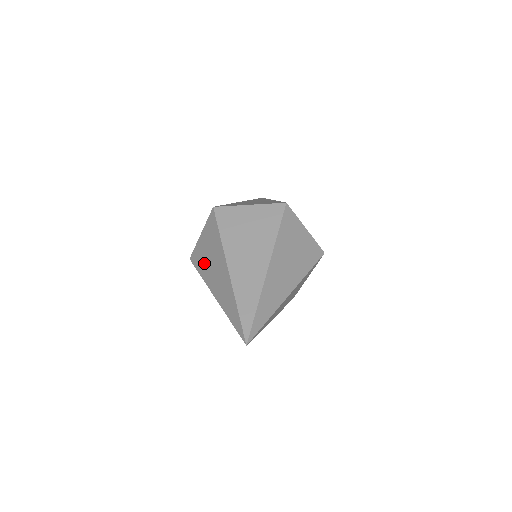
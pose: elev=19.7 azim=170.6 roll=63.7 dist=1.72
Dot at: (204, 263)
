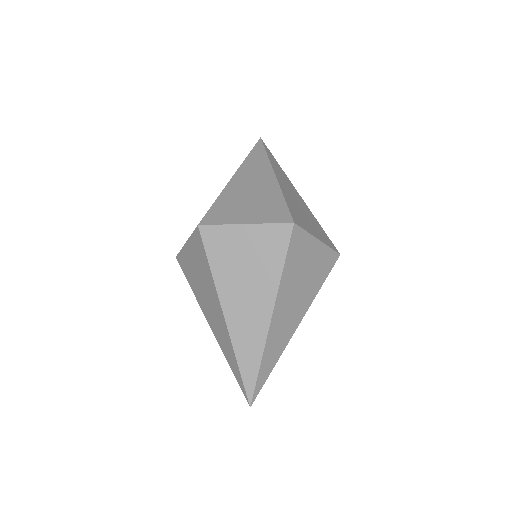
Dot at: (194, 280)
